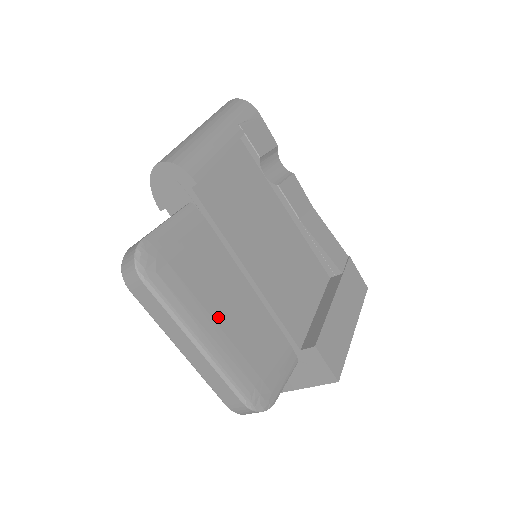
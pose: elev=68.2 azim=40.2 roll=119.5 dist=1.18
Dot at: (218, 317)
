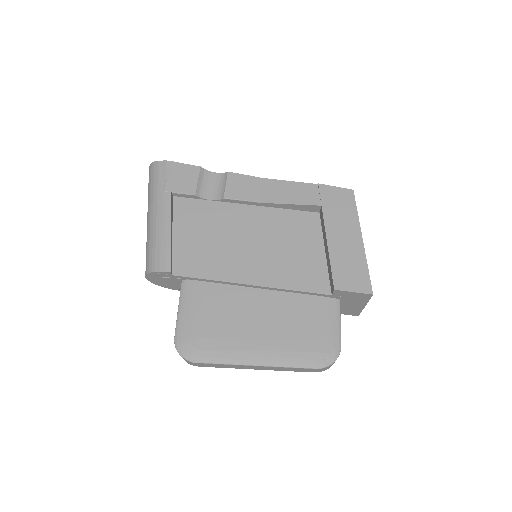
Dot at: (256, 335)
